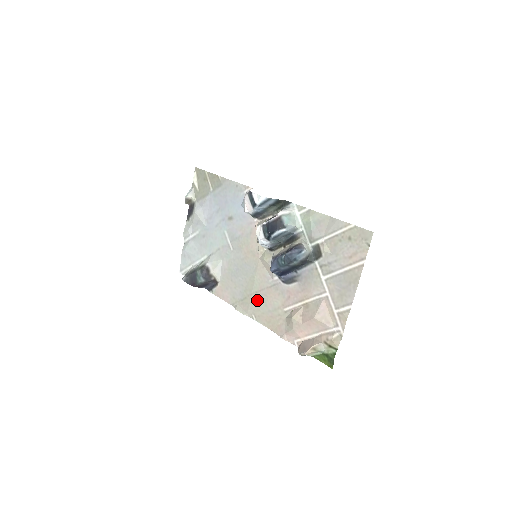
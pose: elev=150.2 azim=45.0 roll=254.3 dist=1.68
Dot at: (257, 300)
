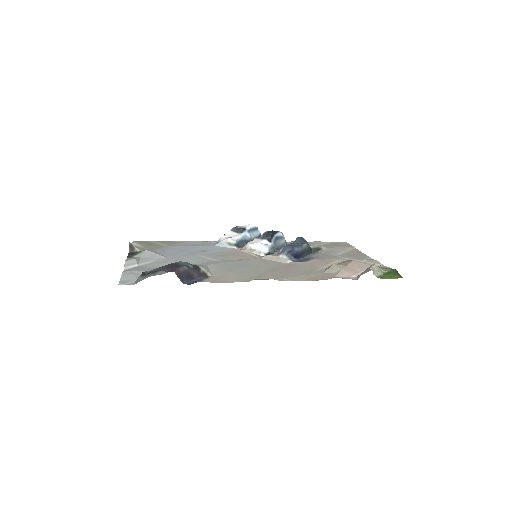
Dot at: (279, 272)
